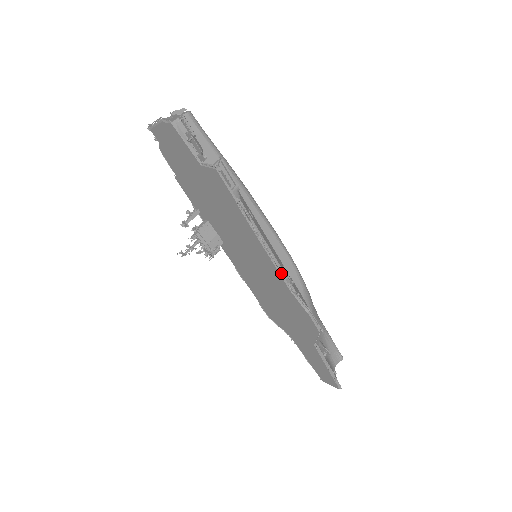
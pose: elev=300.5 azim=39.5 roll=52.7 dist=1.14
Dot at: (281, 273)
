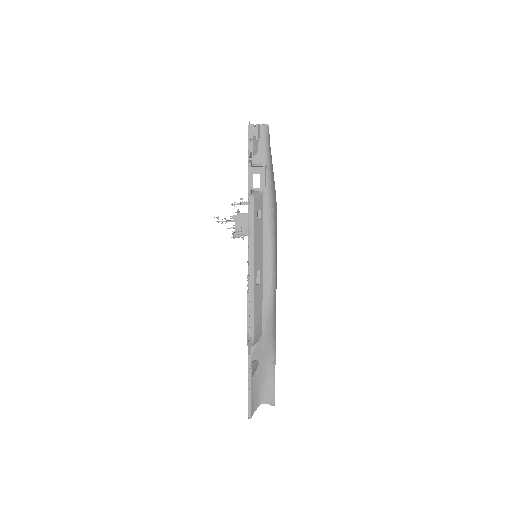
Dot at: (248, 266)
